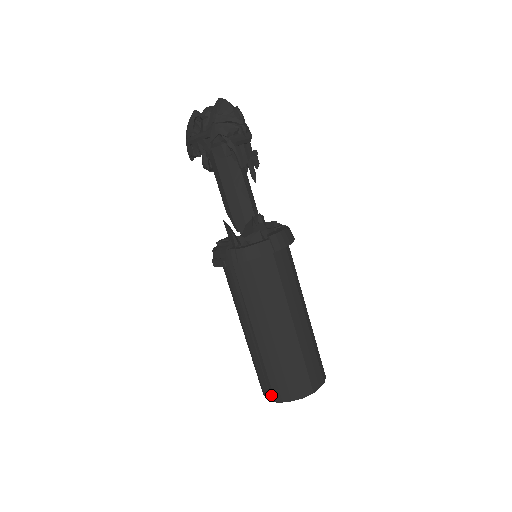
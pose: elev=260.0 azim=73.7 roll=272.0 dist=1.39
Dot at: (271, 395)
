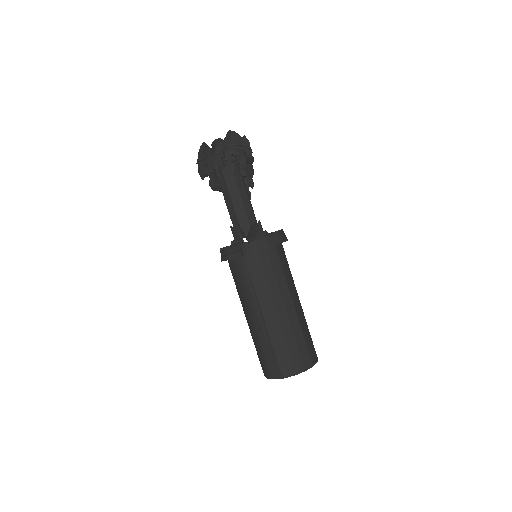
Dot at: (278, 373)
